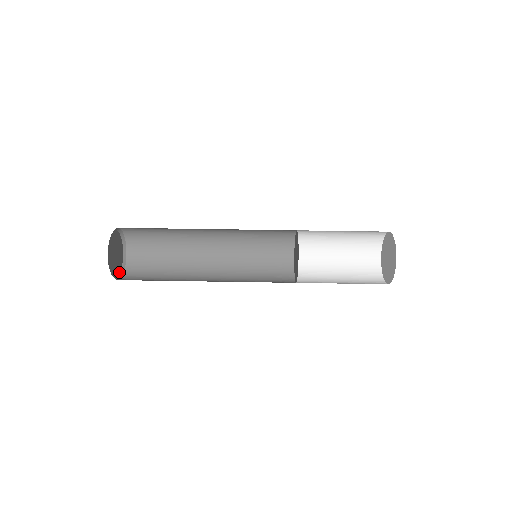
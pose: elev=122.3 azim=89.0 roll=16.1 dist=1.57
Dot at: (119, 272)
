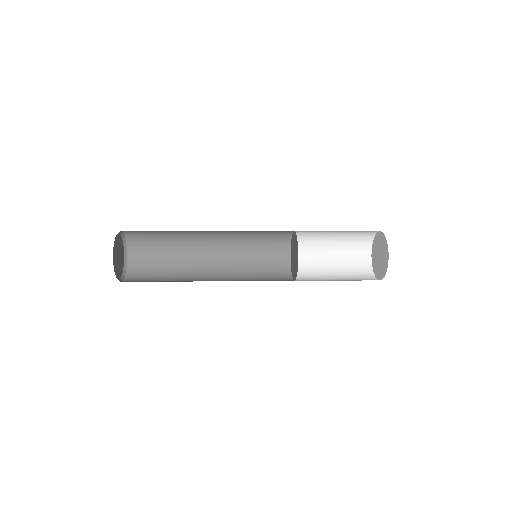
Dot at: (117, 277)
